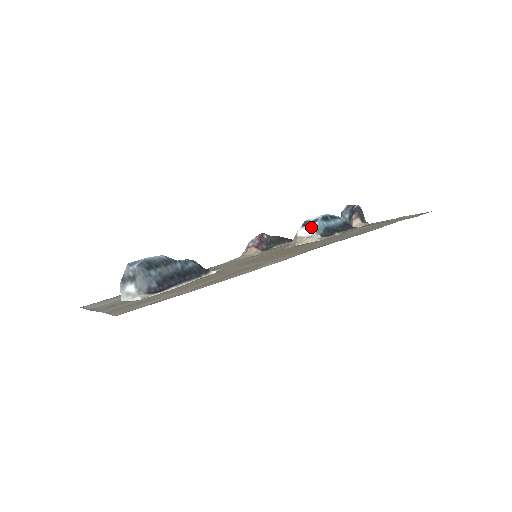
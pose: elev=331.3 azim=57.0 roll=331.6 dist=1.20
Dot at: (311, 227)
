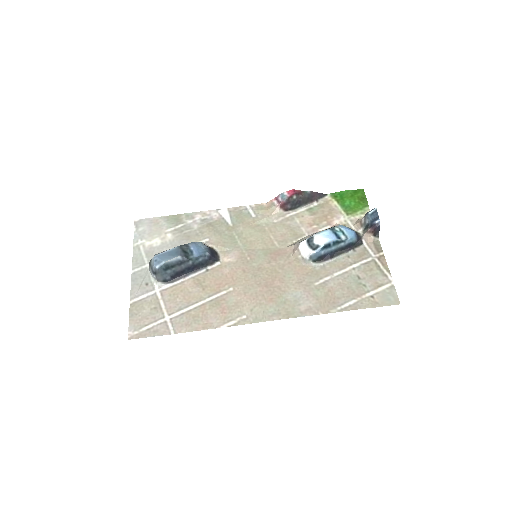
Dot at: (308, 252)
